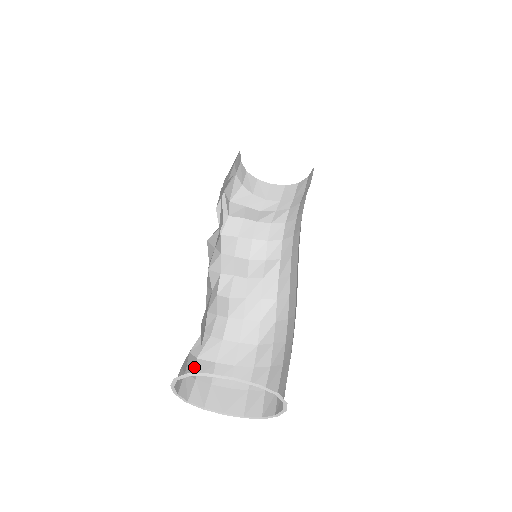
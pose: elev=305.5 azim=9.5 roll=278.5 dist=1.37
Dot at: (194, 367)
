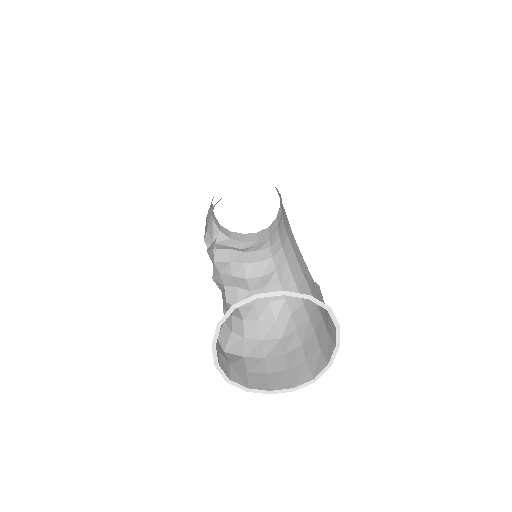
Dot at: (225, 355)
